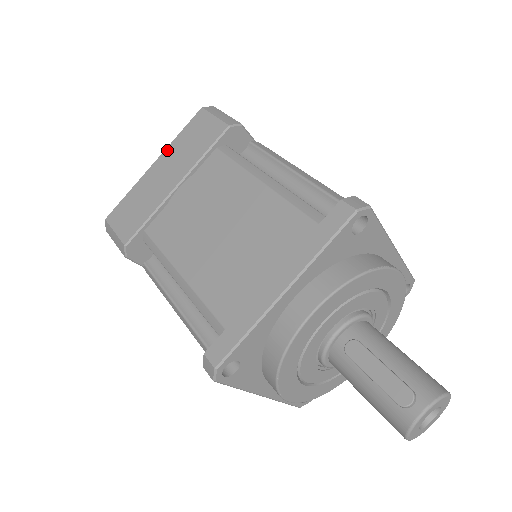
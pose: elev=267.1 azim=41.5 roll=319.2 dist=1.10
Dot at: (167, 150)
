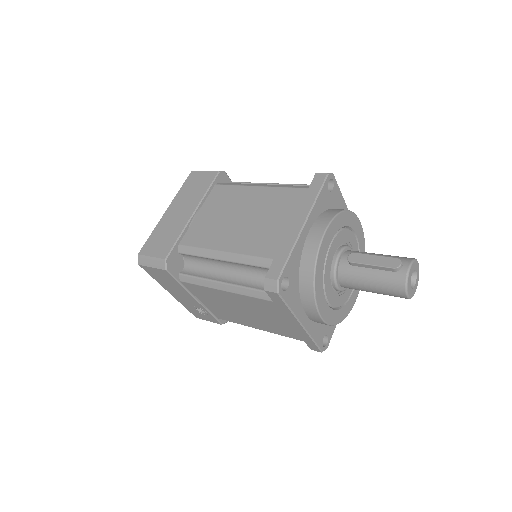
Dot at: (175, 200)
